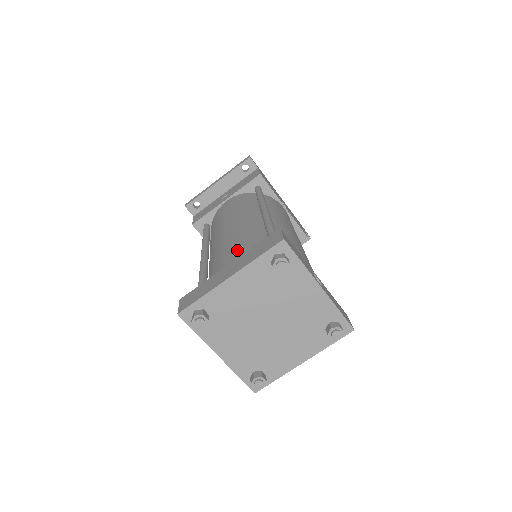
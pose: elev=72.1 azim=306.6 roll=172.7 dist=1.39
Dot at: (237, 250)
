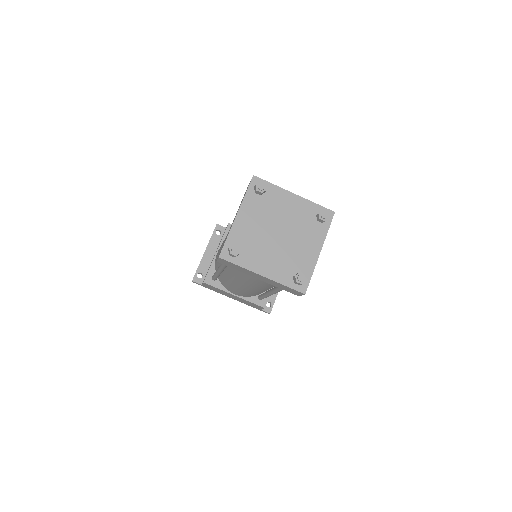
Dot at: occluded
